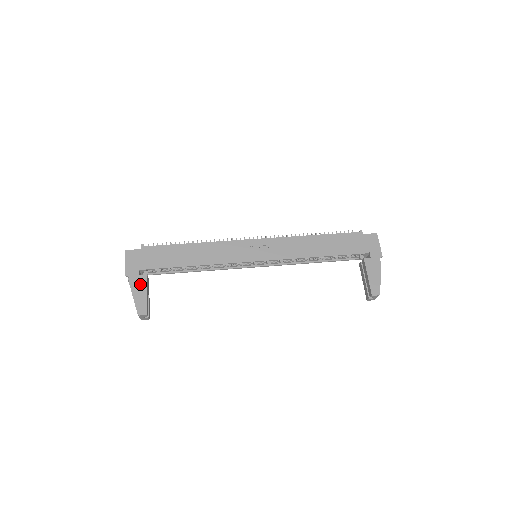
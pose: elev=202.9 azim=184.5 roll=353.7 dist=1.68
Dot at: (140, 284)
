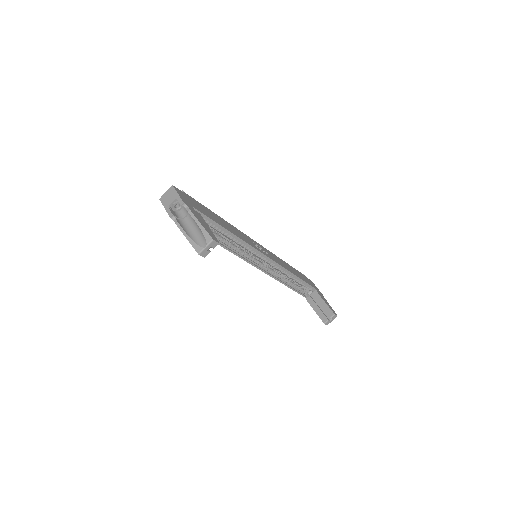
Dot at: (200, 217)
